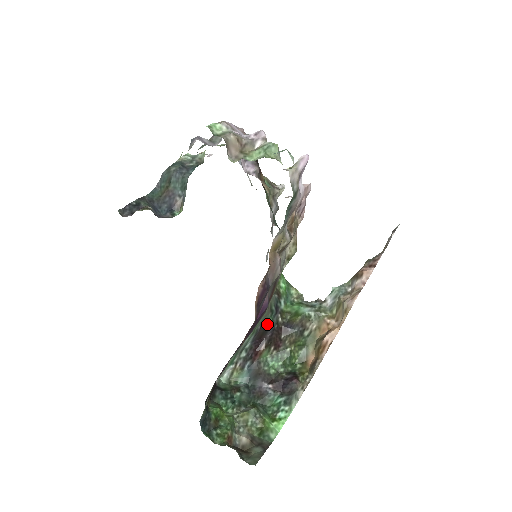
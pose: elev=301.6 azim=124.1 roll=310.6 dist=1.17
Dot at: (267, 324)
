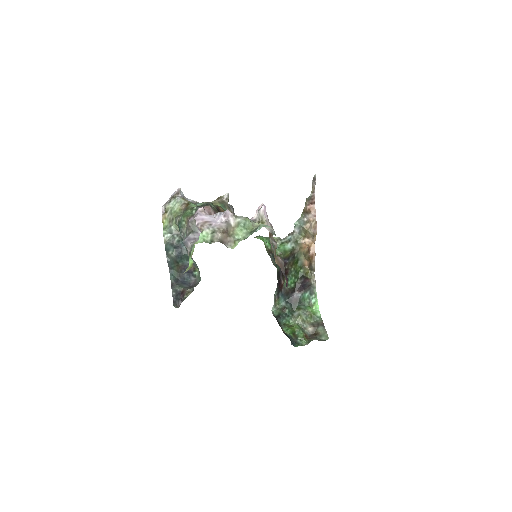
Dot at: (278, 272)
